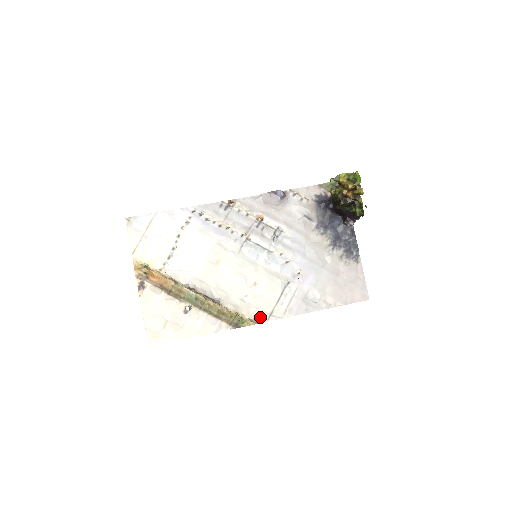
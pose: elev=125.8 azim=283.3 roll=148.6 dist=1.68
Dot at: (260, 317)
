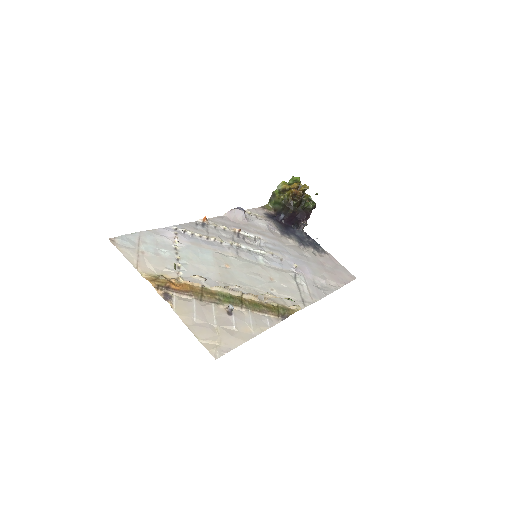
Dot at: occluded
